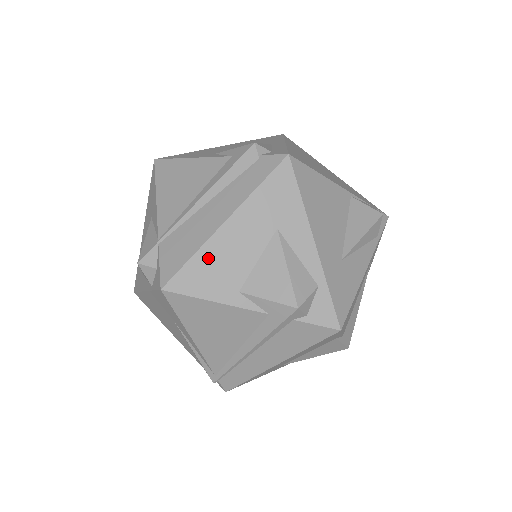
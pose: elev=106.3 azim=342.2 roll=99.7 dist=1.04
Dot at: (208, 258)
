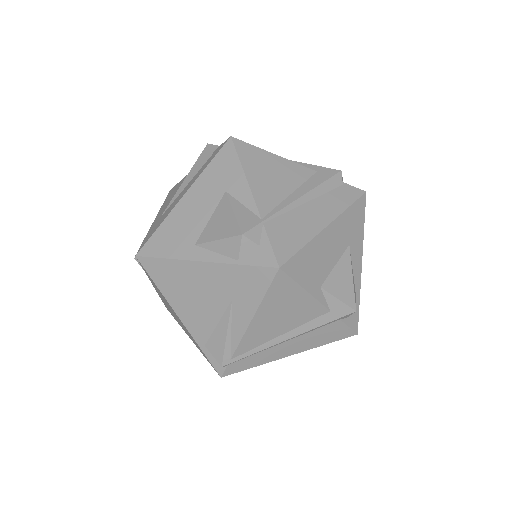
Dot at: (312, 252)
